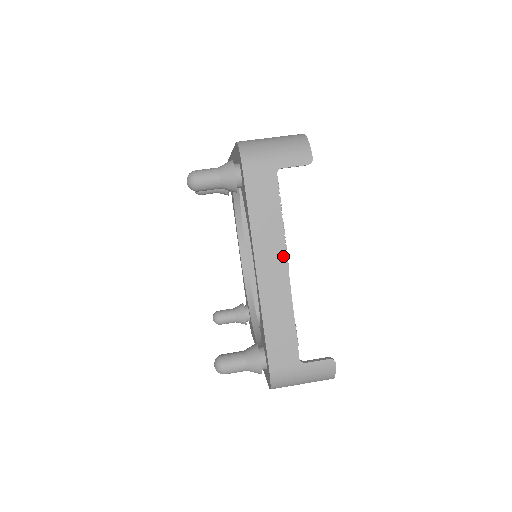
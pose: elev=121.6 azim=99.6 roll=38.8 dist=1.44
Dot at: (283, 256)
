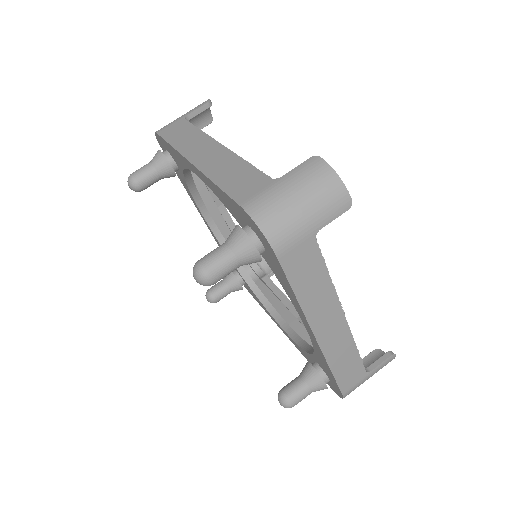
Dot at: (338, 308)
